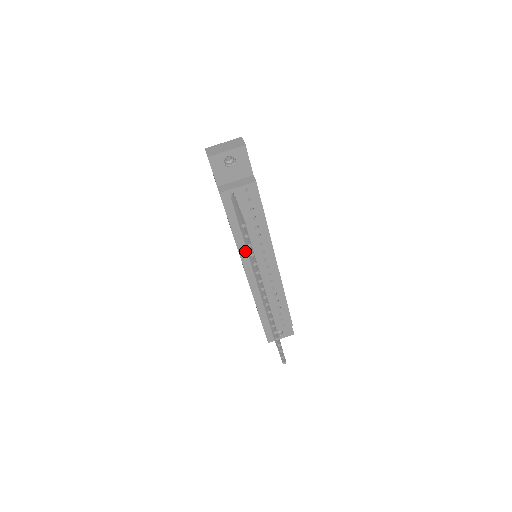
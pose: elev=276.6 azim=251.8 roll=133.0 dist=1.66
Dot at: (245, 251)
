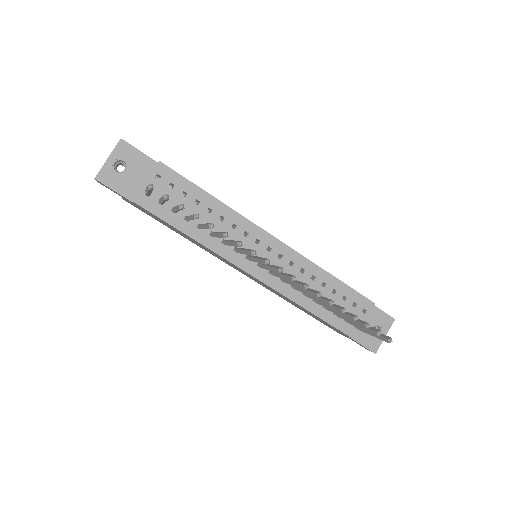
Dot at: (224, 249)
